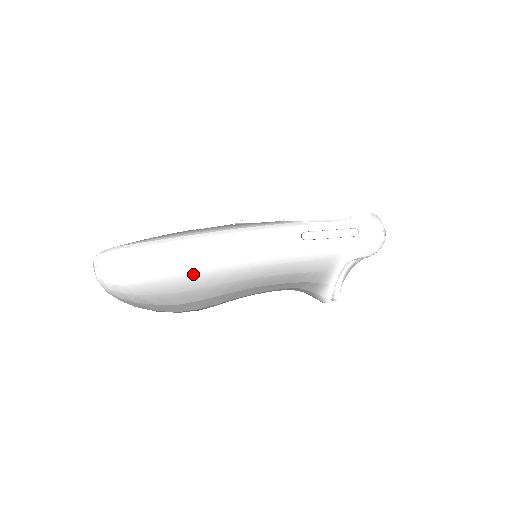
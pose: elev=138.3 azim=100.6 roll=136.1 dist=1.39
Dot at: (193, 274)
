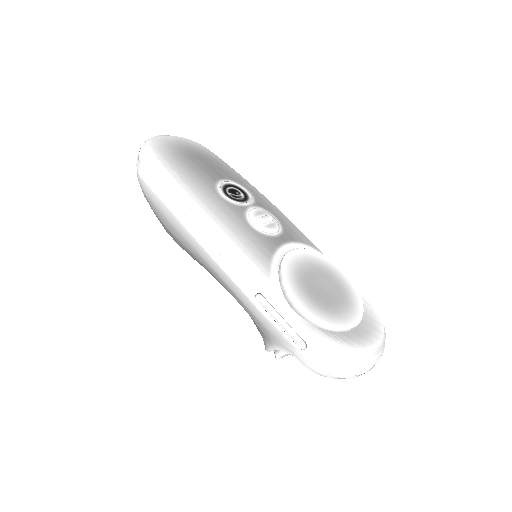
Dot at: (175, 225)
